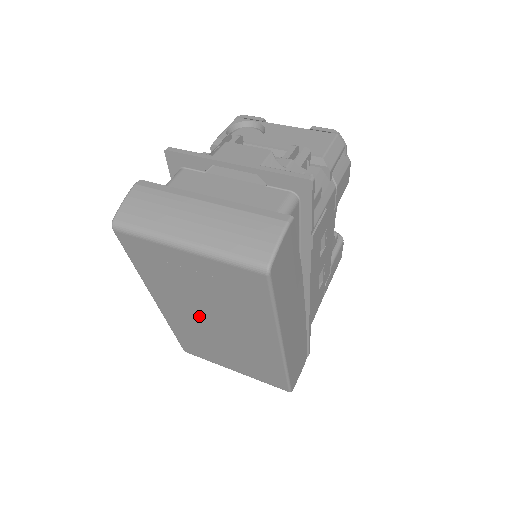
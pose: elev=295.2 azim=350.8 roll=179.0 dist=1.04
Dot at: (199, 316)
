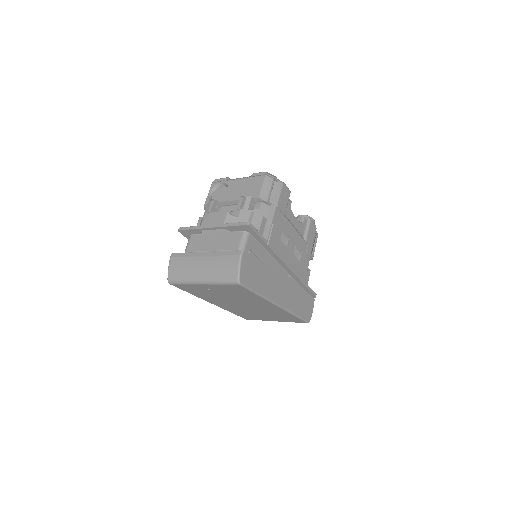
Dot at: (234, 304)
